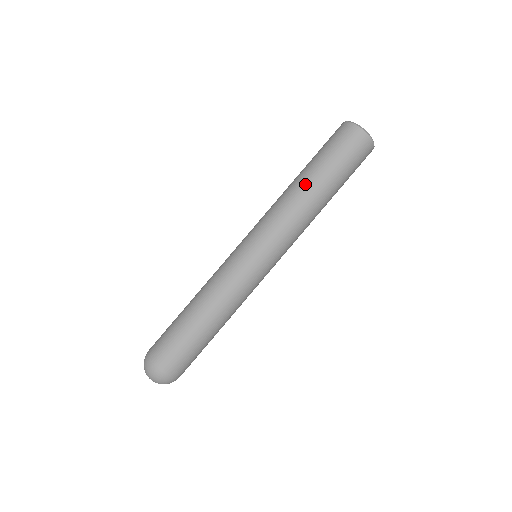
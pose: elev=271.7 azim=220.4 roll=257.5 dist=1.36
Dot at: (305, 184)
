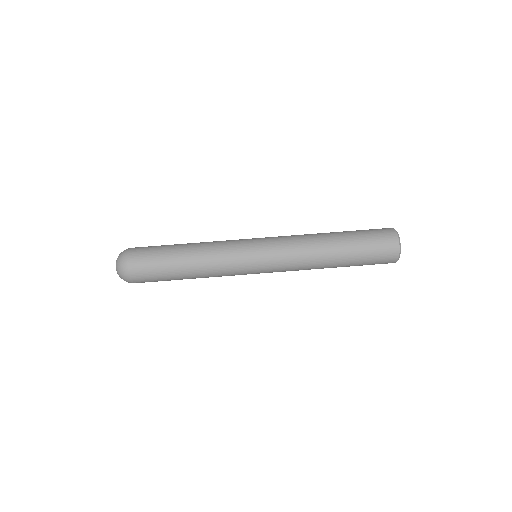
Dot at: (331, 249)
